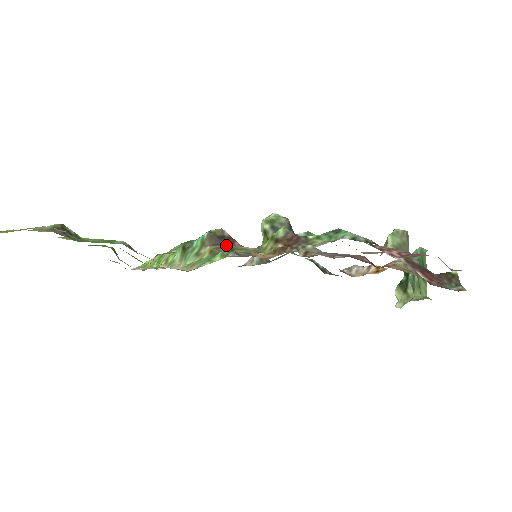
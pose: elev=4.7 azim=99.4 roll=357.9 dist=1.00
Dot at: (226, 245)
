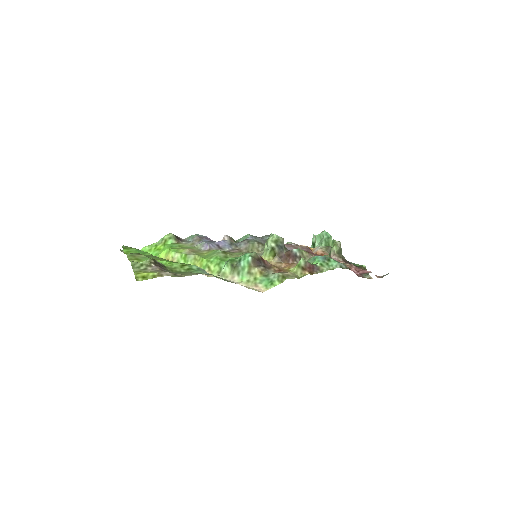
Dot at: (264, 265)
